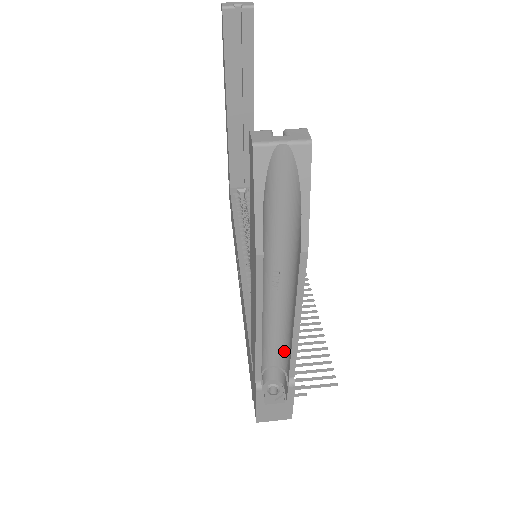
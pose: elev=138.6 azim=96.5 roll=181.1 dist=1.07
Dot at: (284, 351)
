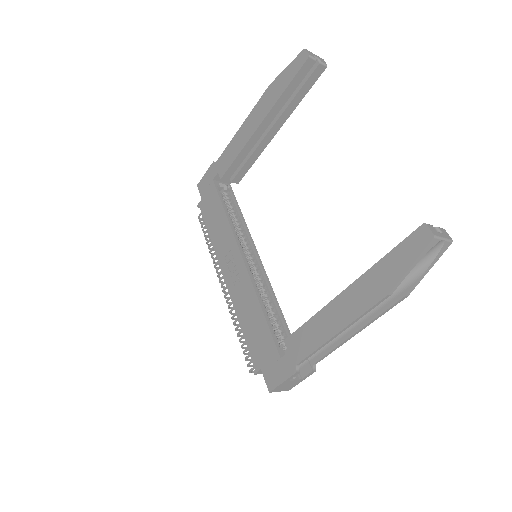
Dot at: occluded
